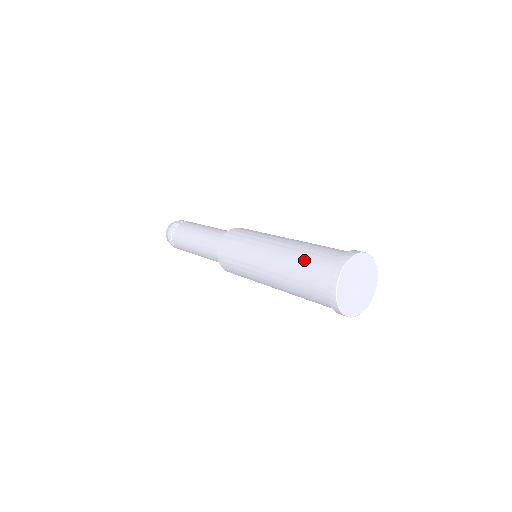
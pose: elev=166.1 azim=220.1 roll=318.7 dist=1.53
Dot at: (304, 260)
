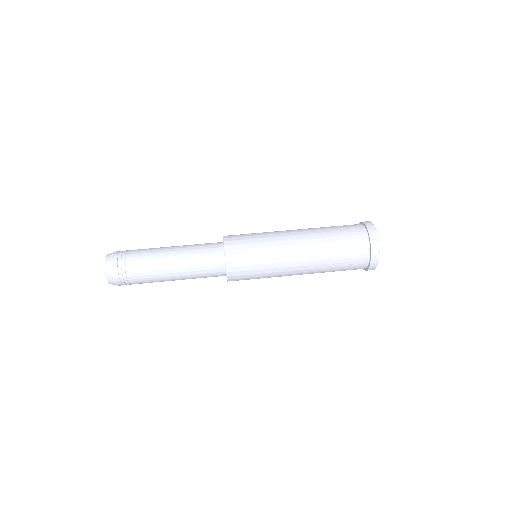
Dot at: (339, 247)
